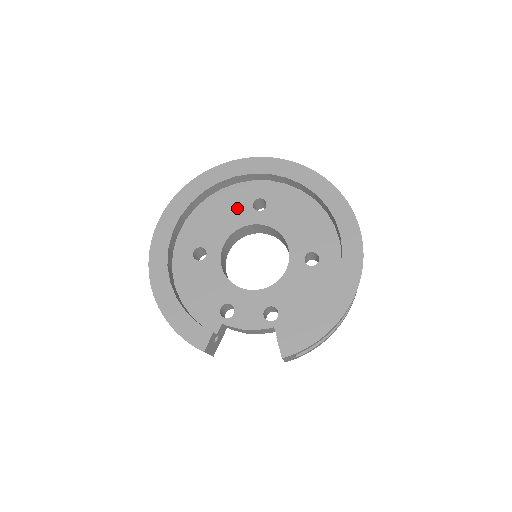
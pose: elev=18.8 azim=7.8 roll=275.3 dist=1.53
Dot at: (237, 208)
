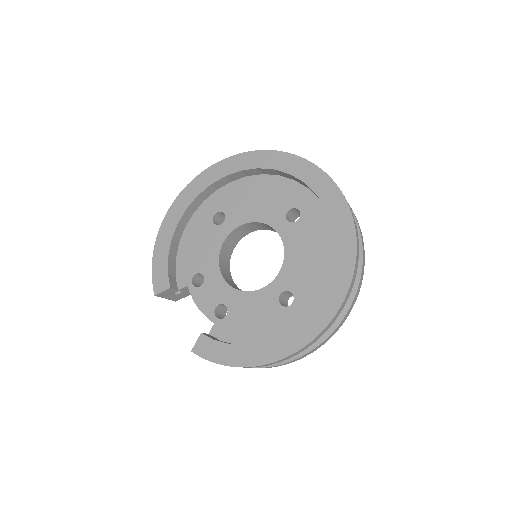
Dot at: (275, 203)
